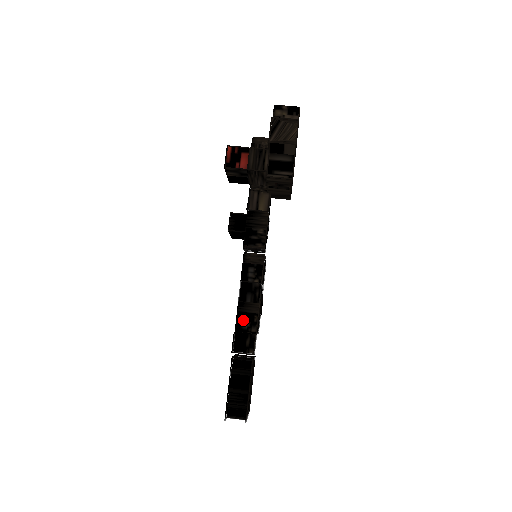
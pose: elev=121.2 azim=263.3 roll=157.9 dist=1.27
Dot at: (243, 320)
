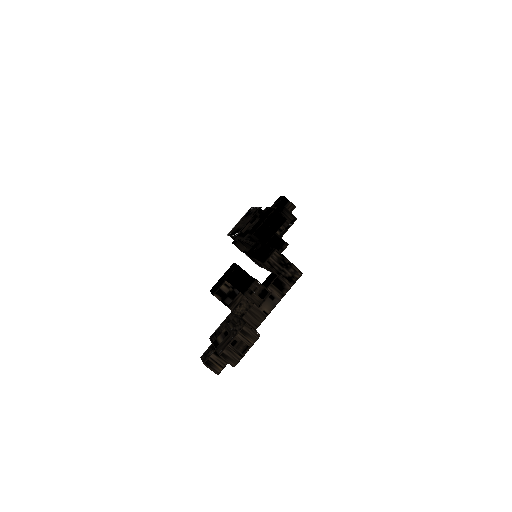
Dot at: occluded
